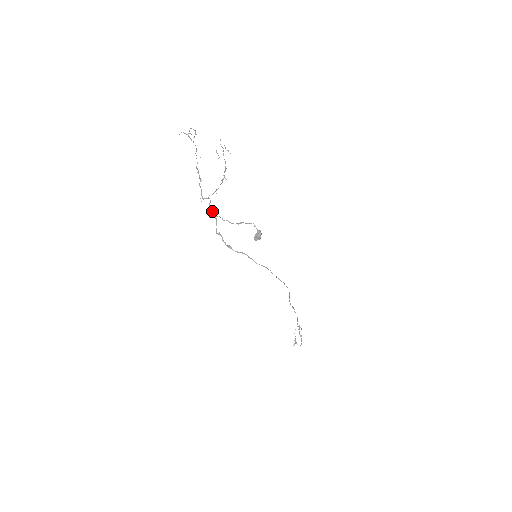
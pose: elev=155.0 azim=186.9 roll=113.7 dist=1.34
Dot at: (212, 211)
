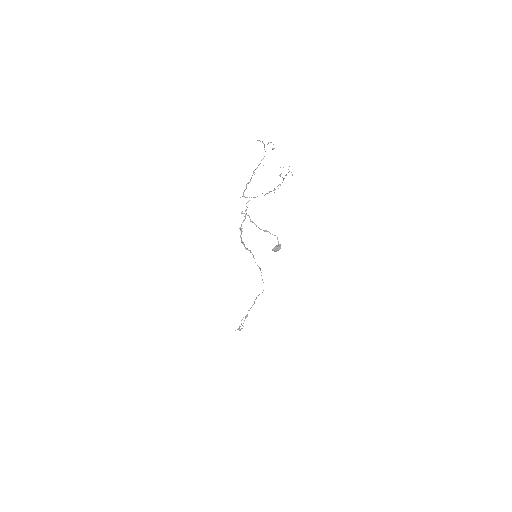
Dot at: (246, 210)
